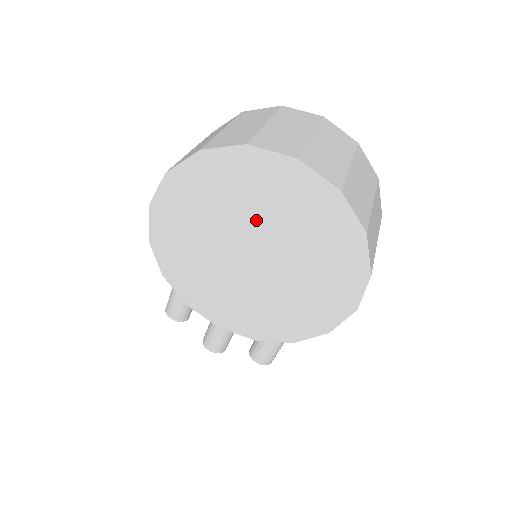
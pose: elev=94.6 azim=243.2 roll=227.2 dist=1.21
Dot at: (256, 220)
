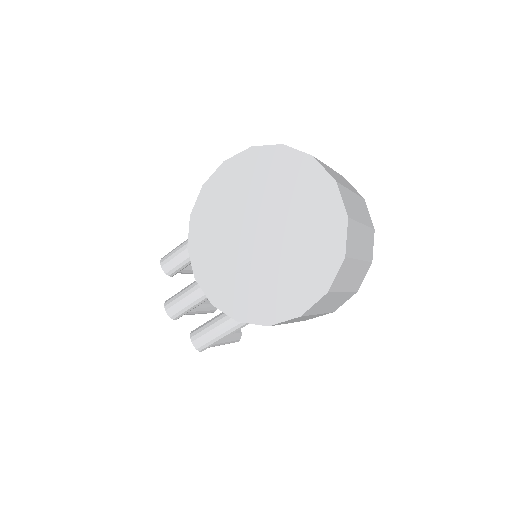
Dot at: (282, 209)
